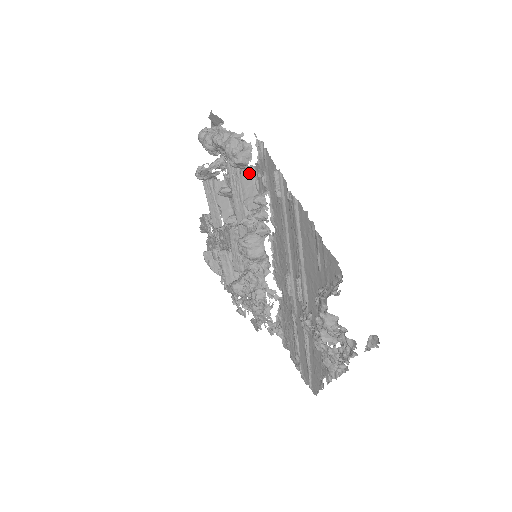
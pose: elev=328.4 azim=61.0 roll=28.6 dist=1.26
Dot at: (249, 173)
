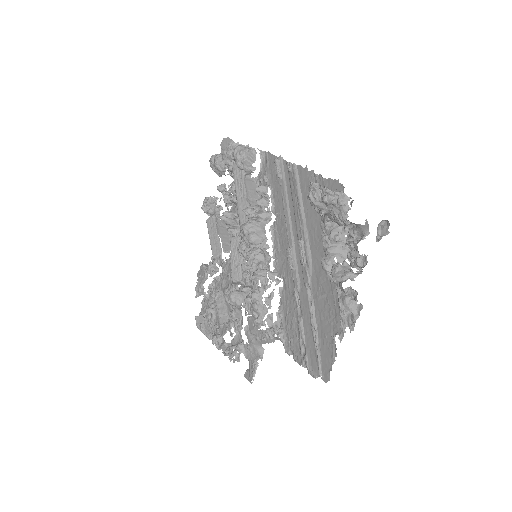
Dot at: (252, 181)
